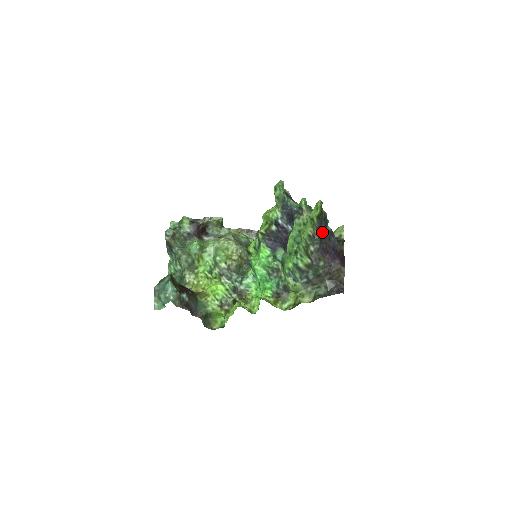
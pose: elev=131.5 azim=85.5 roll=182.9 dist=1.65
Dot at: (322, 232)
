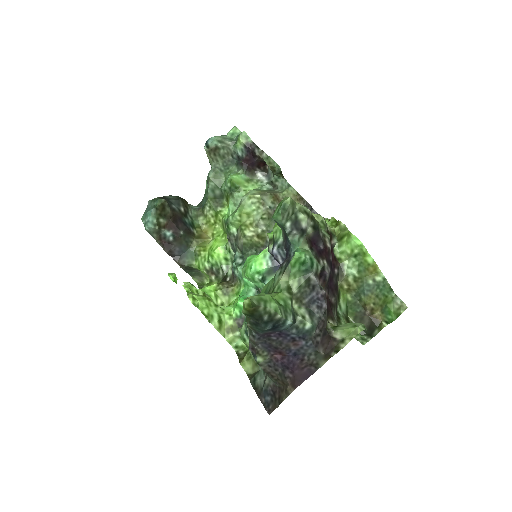
Dot at: (261, 332)
